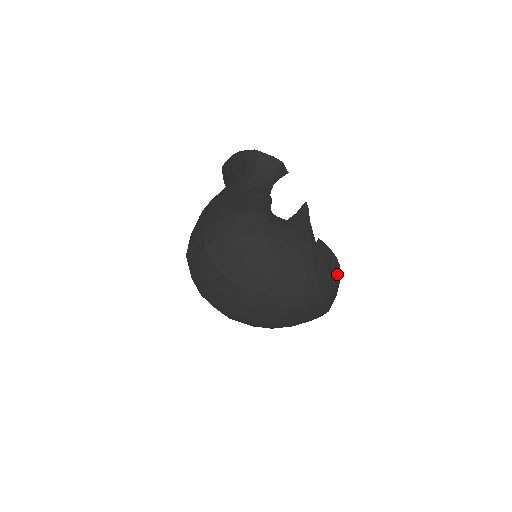
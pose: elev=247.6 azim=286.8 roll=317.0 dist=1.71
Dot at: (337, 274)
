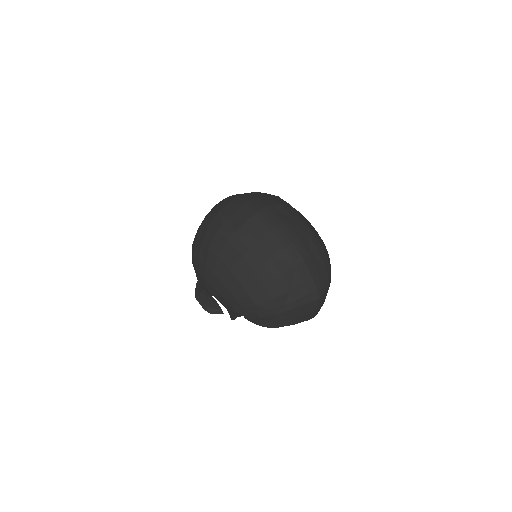
Dot at: occluded
